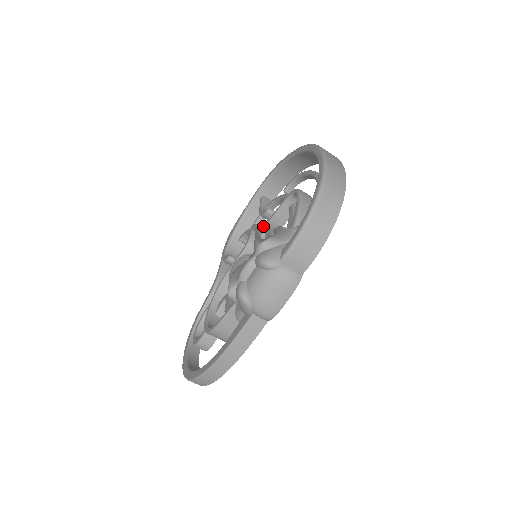
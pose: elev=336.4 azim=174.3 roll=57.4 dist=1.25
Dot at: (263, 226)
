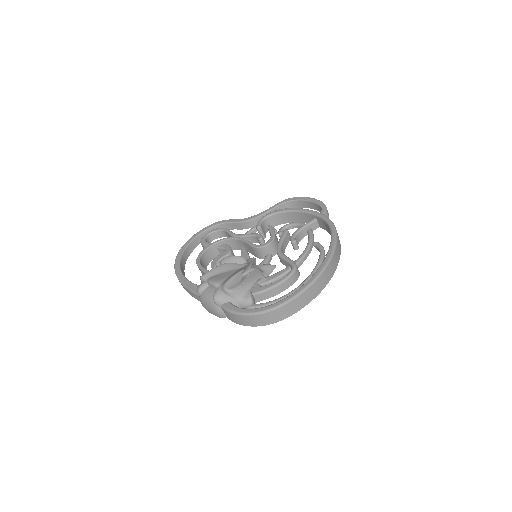
Dot at: (249, 271)
